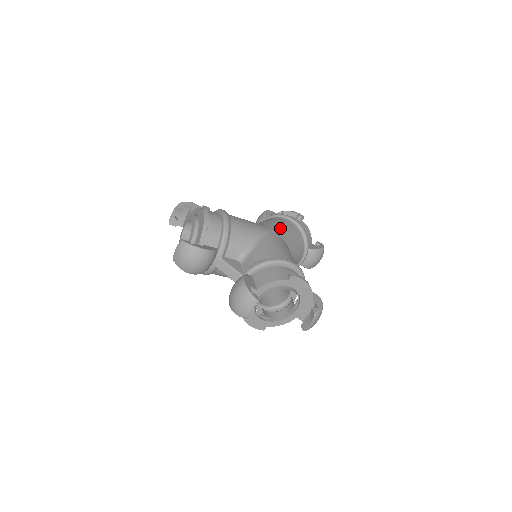
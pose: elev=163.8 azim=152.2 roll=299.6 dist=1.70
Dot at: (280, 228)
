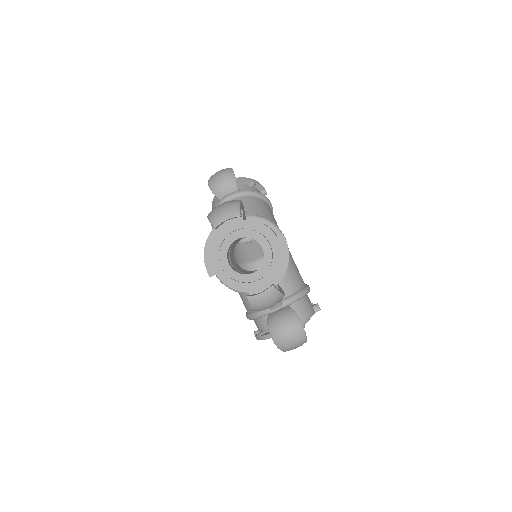
Dot at: occluded
